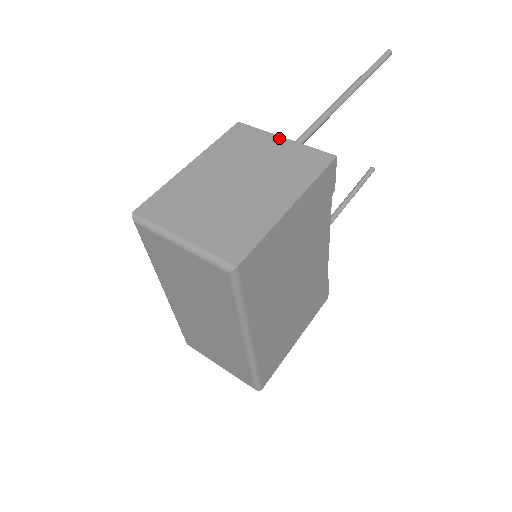
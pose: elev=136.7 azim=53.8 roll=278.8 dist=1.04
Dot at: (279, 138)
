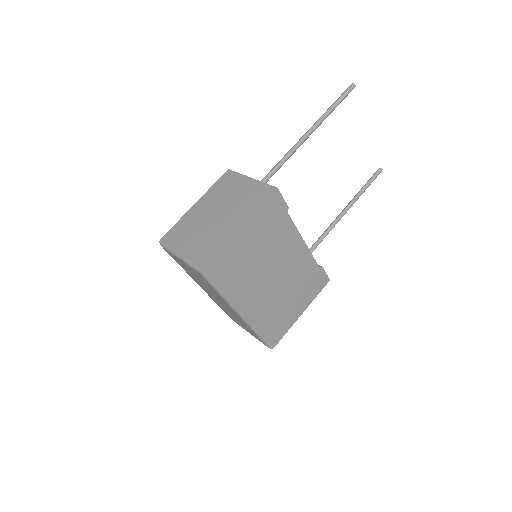
Dot at: (248, 178)
